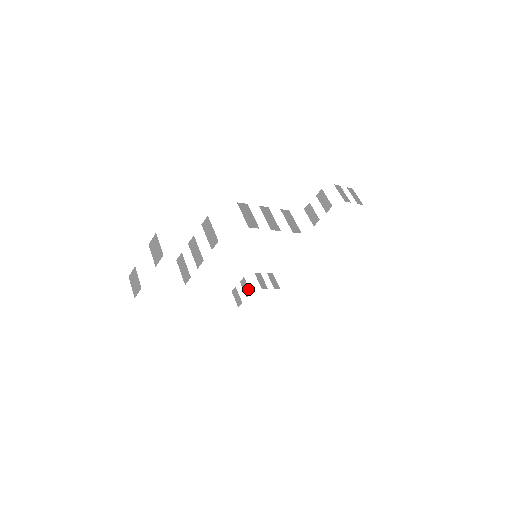
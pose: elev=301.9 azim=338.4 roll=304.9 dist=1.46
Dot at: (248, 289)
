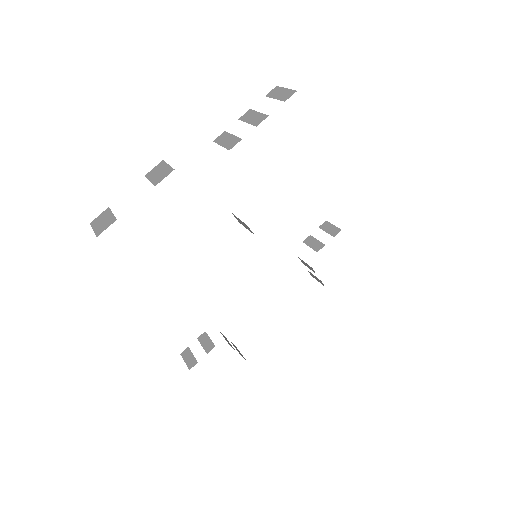
Dot at: (211, 342)
